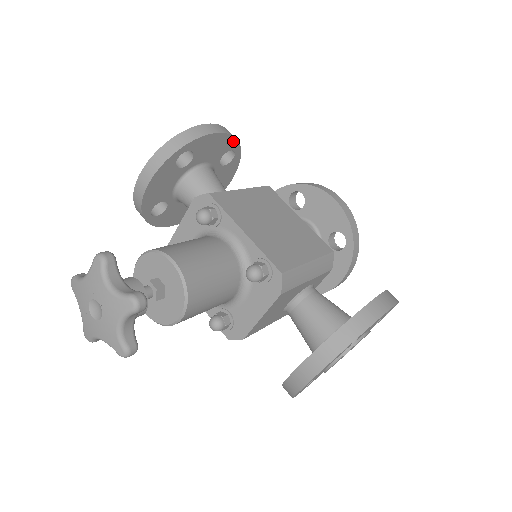
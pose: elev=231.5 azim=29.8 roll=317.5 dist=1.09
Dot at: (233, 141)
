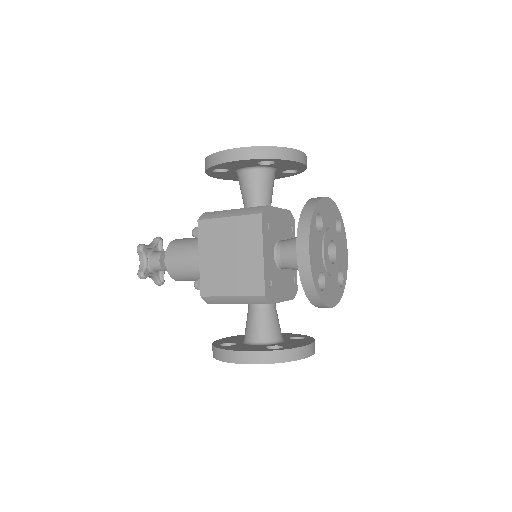
Dot at: (253, 160)
